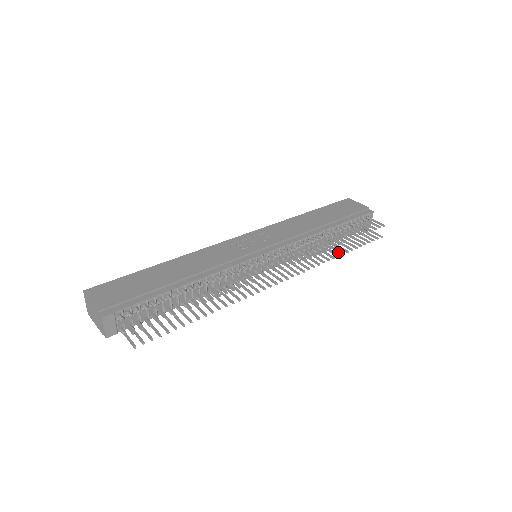
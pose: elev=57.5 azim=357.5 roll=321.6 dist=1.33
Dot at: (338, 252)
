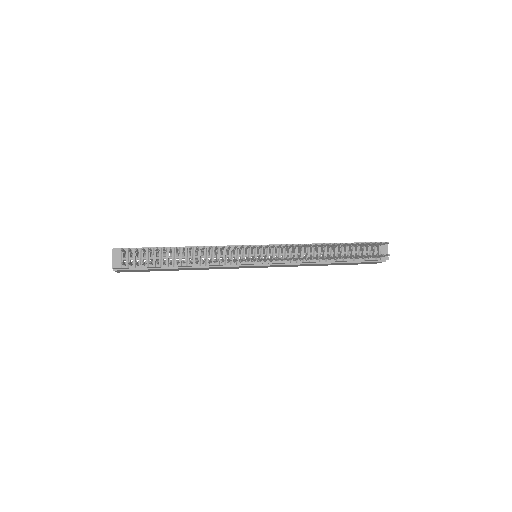
Dot at: (334, 257)
